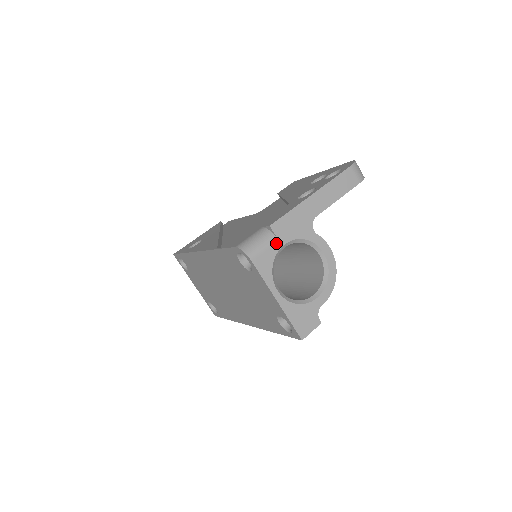
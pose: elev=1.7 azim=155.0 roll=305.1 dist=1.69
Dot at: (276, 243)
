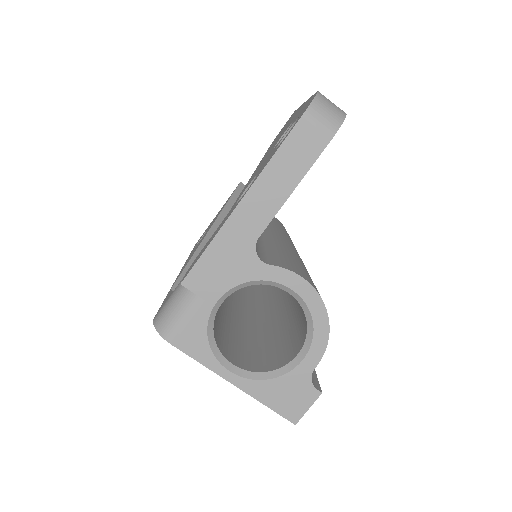
Dot at: (201, 305)
